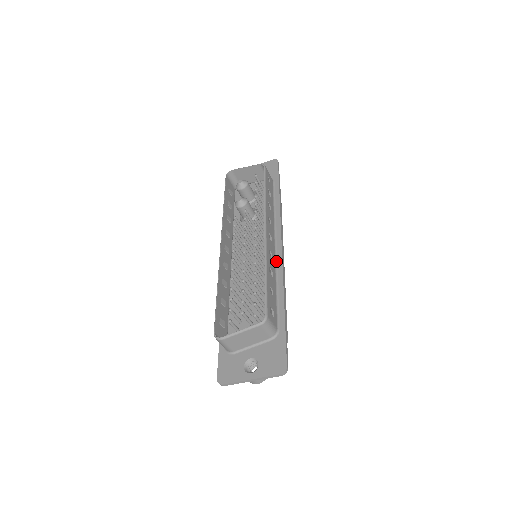
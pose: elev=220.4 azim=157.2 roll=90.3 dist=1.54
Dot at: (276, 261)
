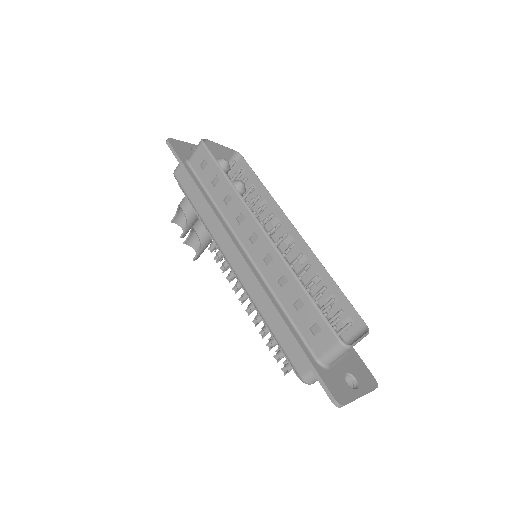
Dot at: (294, 268)
